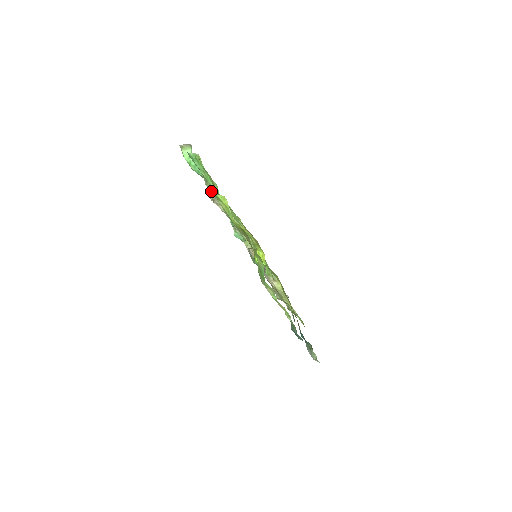
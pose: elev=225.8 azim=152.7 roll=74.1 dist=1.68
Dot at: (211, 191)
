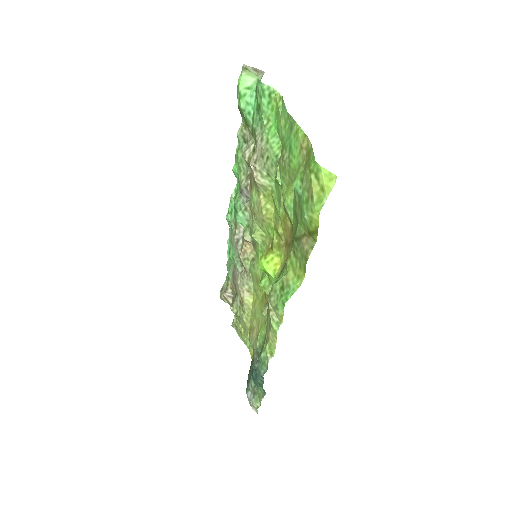
Dot at: (261, 149)
